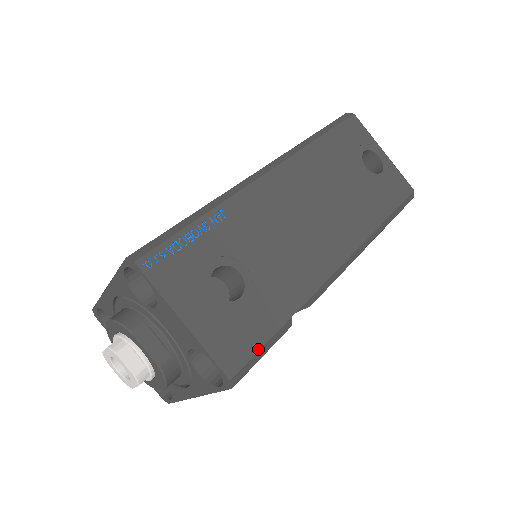
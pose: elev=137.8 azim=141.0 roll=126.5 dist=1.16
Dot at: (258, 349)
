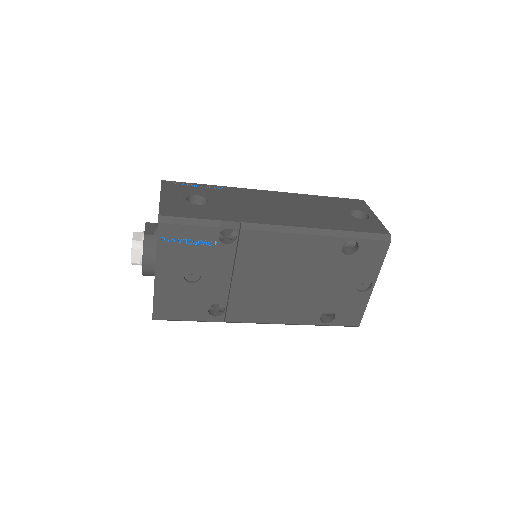
Dot at: (186, 217)
